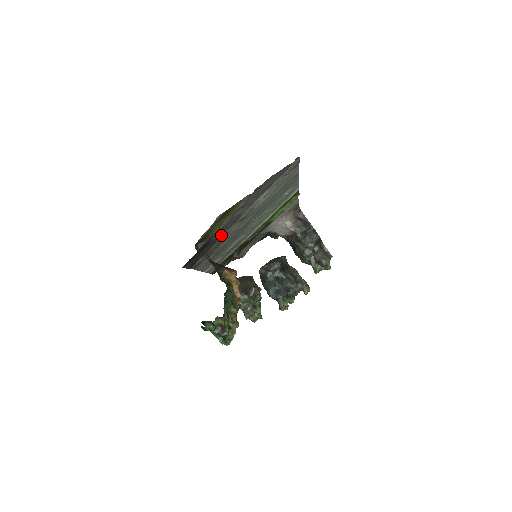
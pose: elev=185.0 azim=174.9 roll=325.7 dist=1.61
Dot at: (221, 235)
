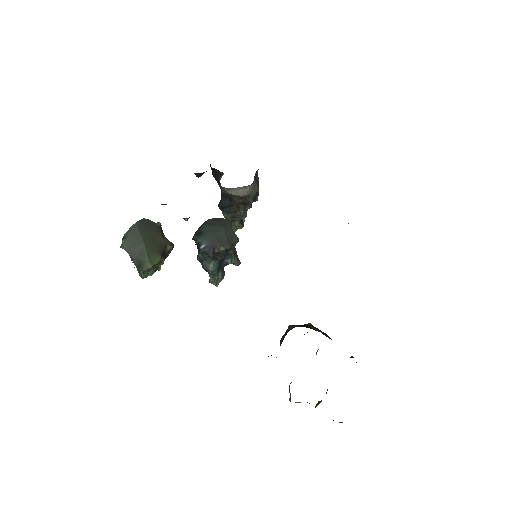
Dot at: occluded
